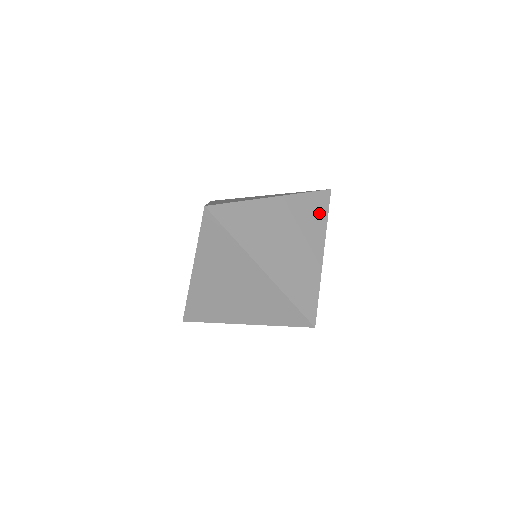
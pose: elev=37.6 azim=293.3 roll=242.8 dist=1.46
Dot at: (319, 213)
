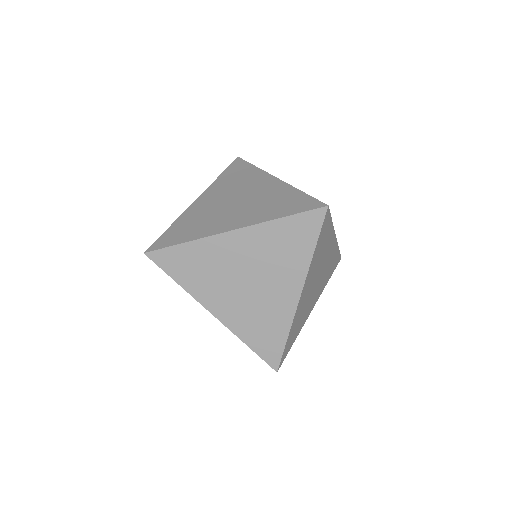
Dot at: (244, 171)
